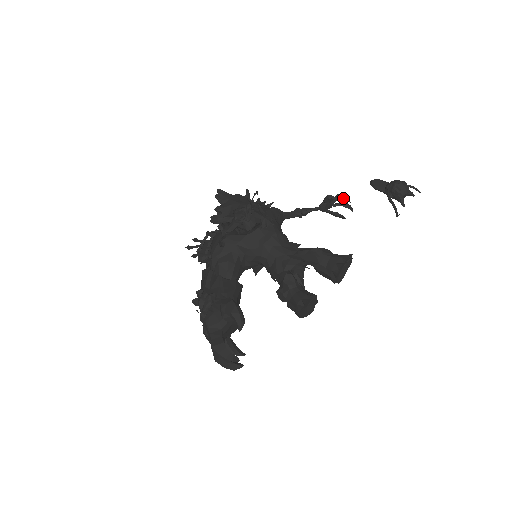
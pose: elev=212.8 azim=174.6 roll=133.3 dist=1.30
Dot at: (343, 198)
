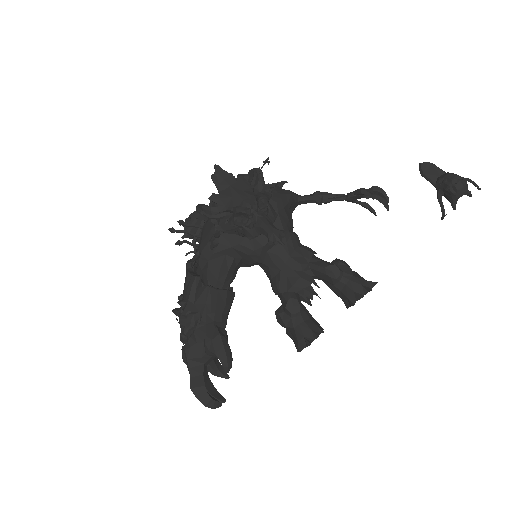
Dot at: (380, 194)
